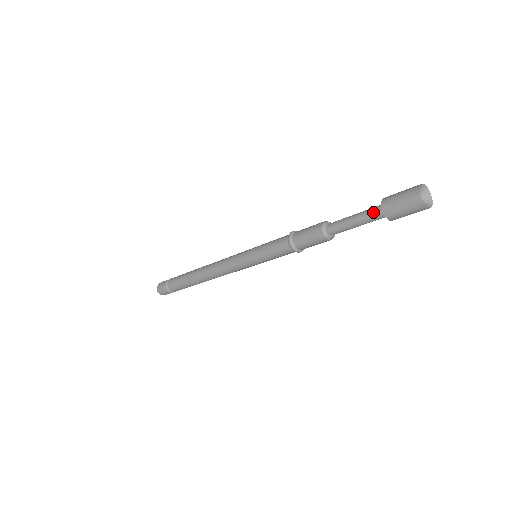
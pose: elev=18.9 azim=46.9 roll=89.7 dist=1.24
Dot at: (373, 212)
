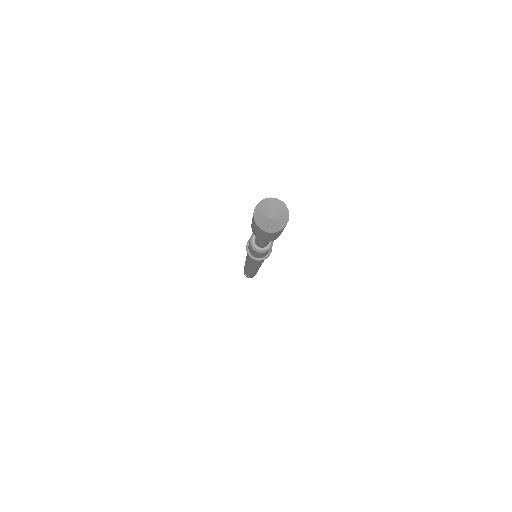
Dot at: occluded
